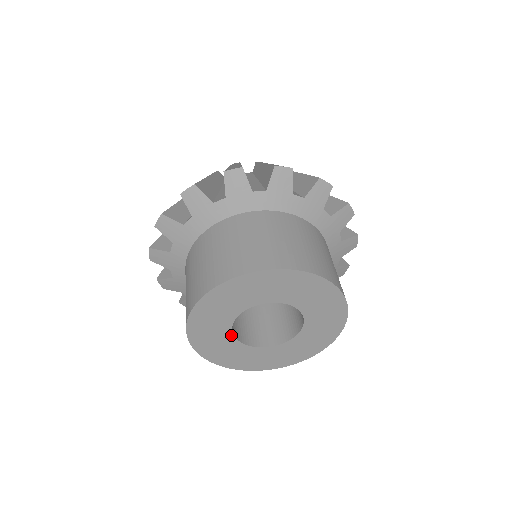
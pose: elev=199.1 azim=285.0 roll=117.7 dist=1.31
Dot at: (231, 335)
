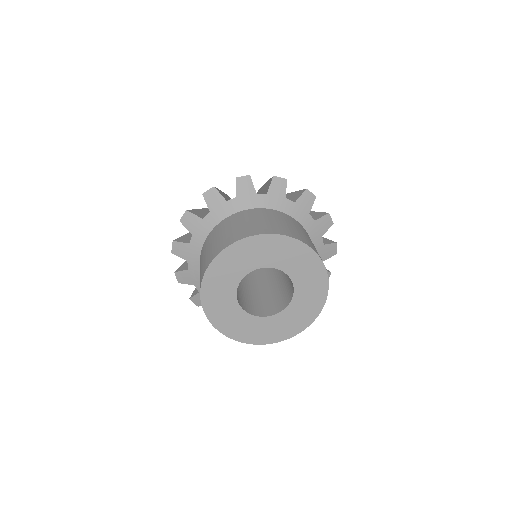
Dot at: (235, 300)
